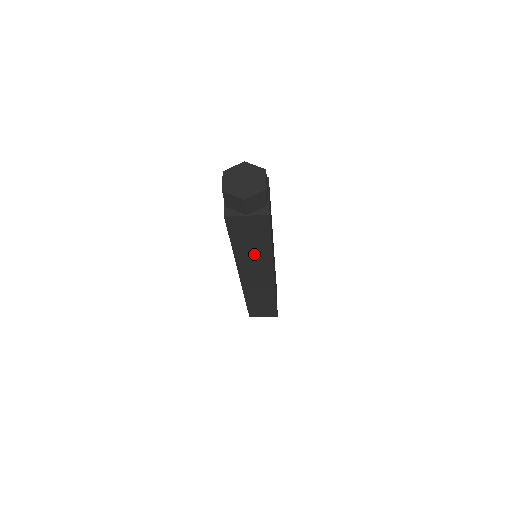
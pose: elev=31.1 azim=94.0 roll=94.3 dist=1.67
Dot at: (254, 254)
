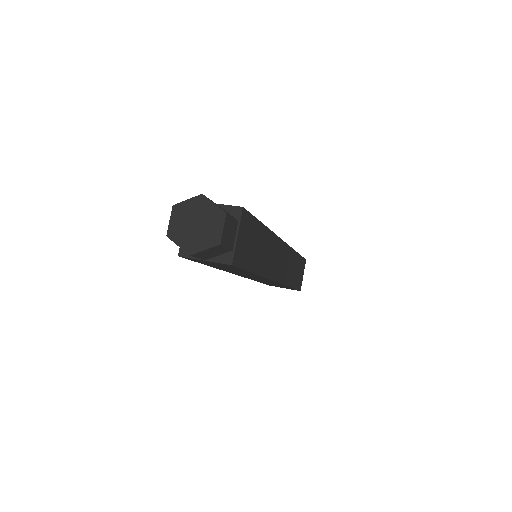
Dot at: (239, 272)
